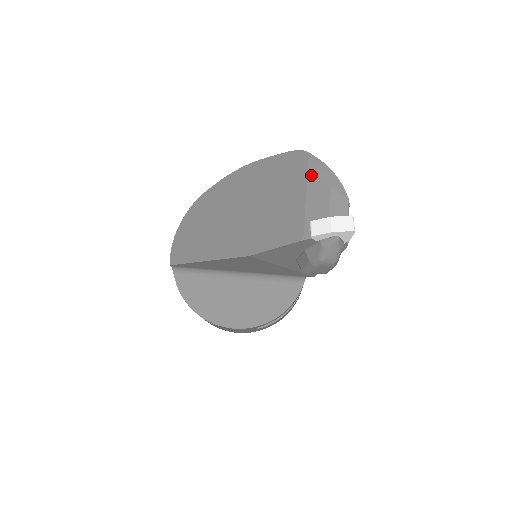
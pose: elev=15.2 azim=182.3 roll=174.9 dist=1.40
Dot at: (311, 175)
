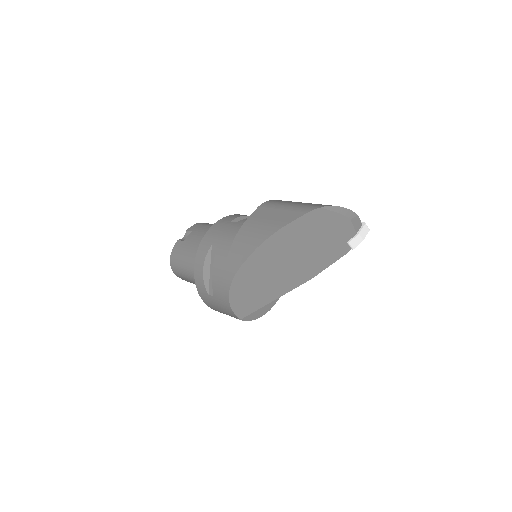
Dot at: (335, 219)
